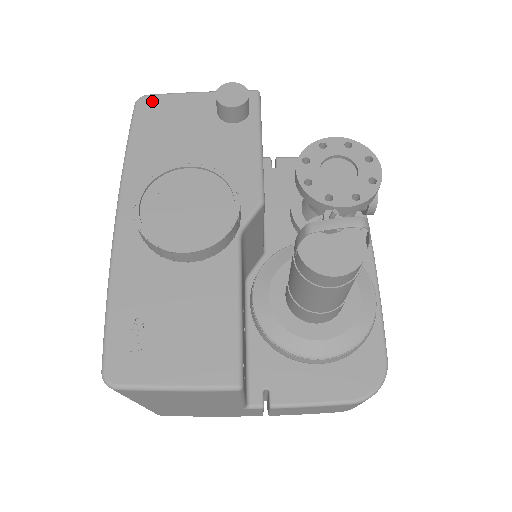
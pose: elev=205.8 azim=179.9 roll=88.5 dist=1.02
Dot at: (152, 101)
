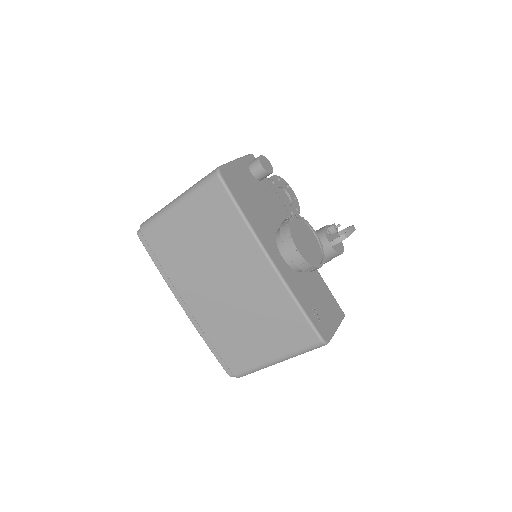
Dot at: (226, 172)
